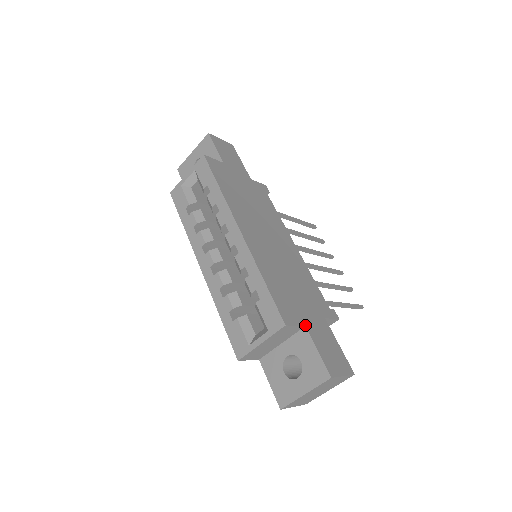
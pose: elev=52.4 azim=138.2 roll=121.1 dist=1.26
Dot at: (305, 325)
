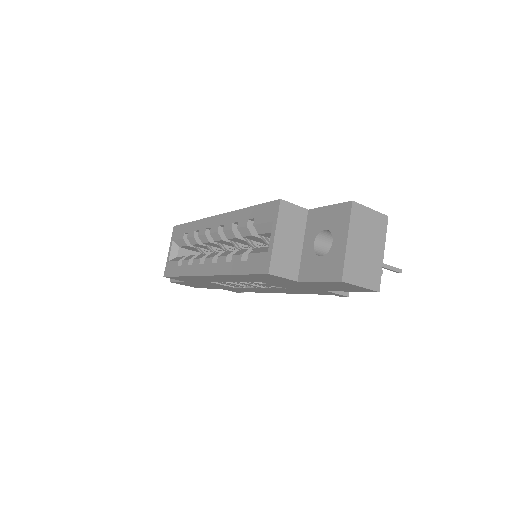
Dot at: (308, 210)
